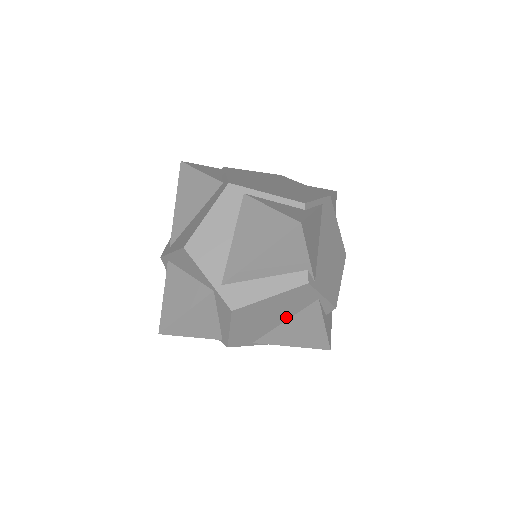
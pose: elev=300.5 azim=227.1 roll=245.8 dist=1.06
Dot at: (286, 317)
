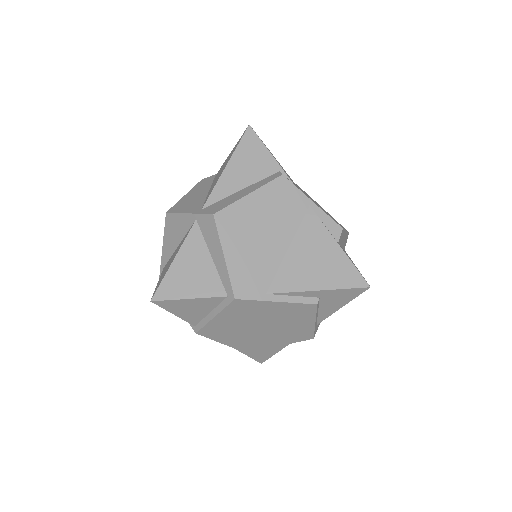
Dot at: (286, 239)
